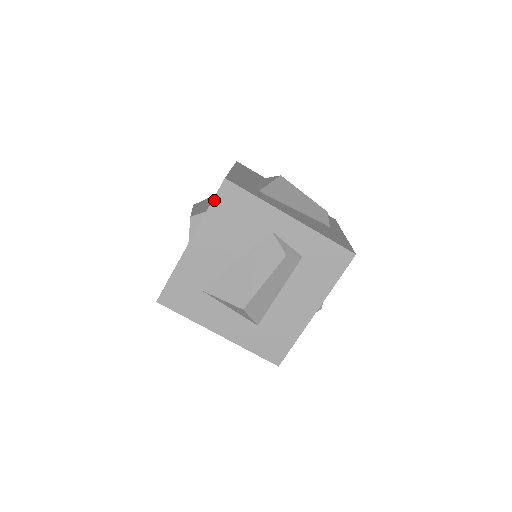
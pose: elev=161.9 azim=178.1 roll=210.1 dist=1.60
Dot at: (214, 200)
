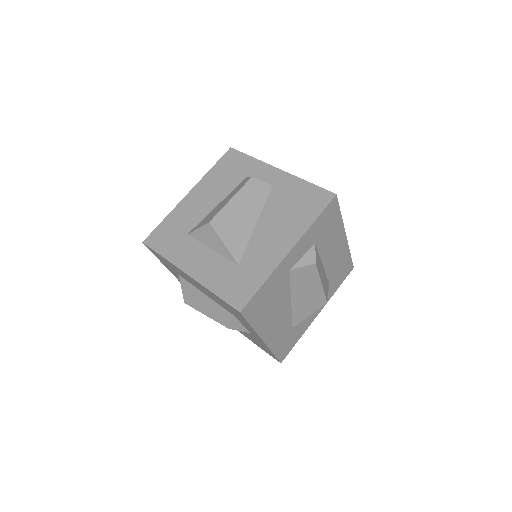
Dot at: (249, 322)
